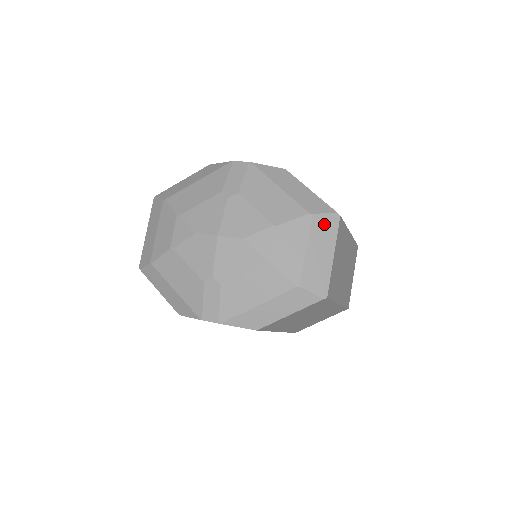
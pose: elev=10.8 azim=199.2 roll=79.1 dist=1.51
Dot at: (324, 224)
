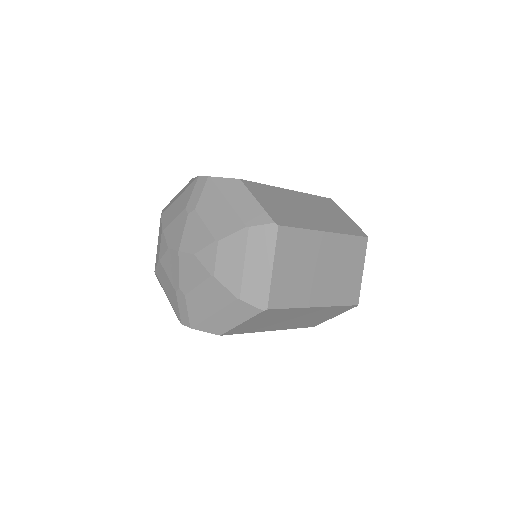
Dot at: (261, 236)
